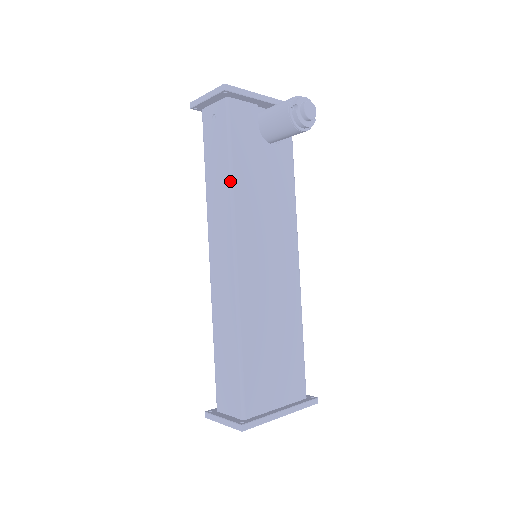
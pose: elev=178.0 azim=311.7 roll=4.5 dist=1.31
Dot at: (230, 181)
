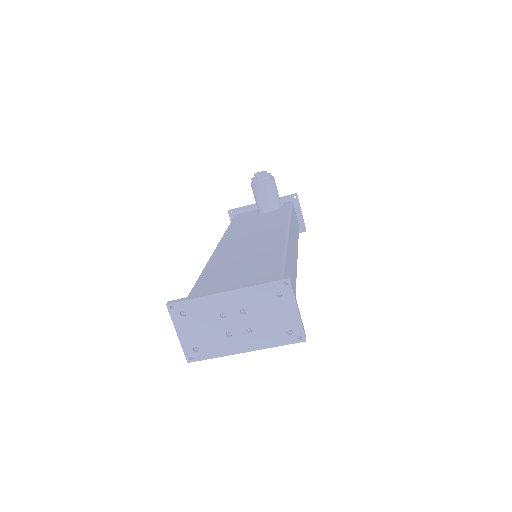
Dot at: occluded
